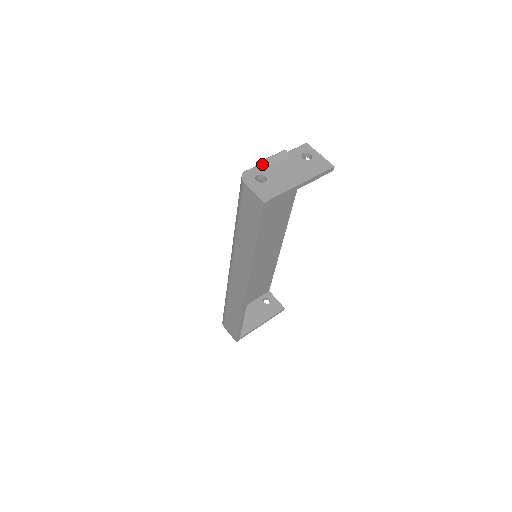
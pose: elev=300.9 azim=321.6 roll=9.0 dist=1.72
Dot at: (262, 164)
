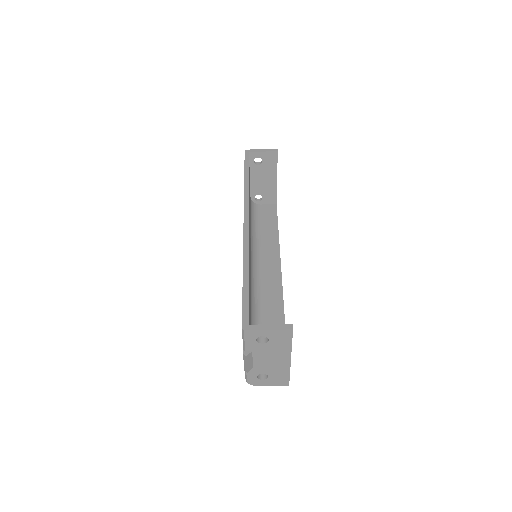
Dot at: occluded
